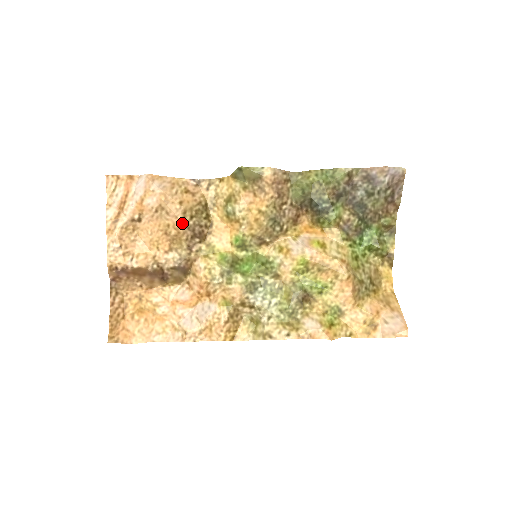
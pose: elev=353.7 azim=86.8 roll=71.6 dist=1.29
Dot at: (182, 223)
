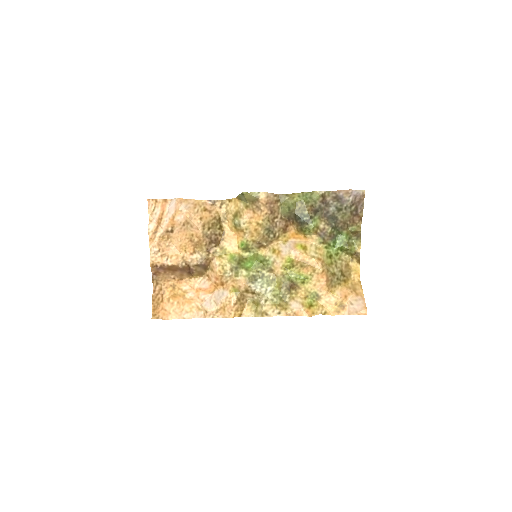
Dot at: (202, 233)
